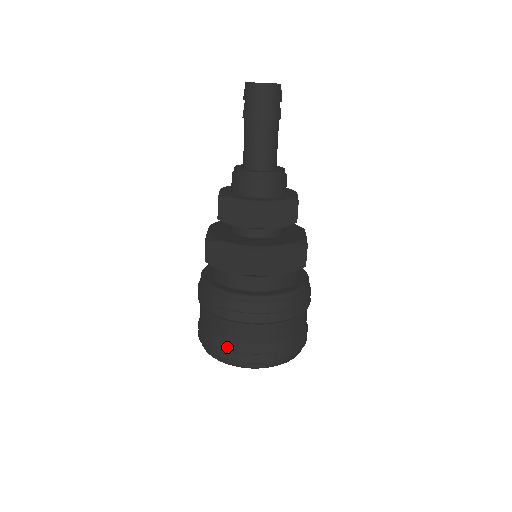
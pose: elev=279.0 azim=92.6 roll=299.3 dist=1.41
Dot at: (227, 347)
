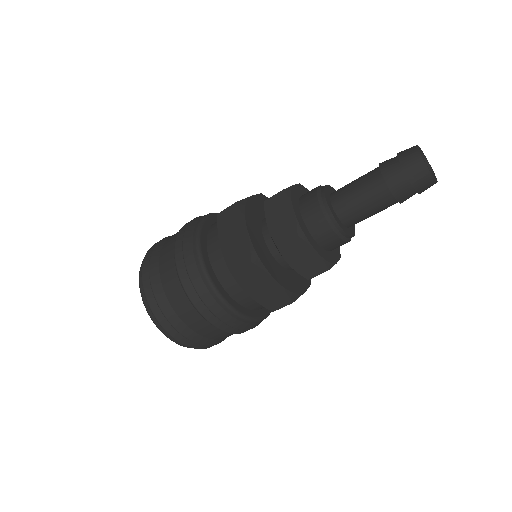
Dot at: (153, 283)
